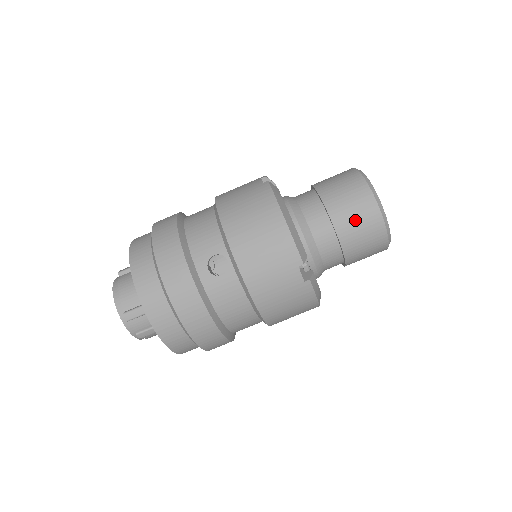
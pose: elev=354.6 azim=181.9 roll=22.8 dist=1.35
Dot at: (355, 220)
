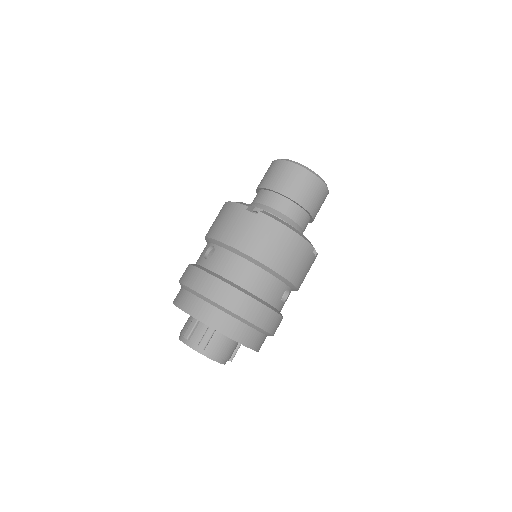
Dot at: (274, 175)
